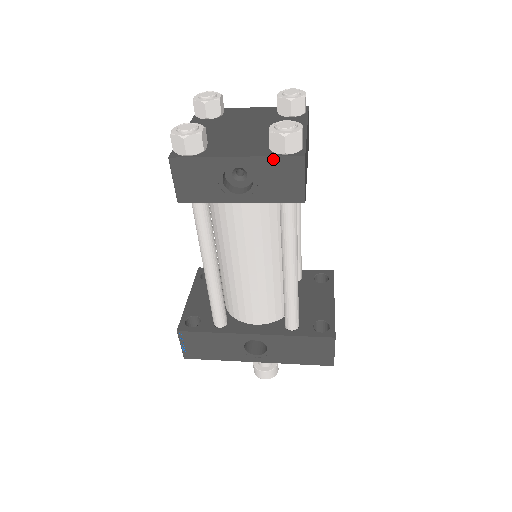
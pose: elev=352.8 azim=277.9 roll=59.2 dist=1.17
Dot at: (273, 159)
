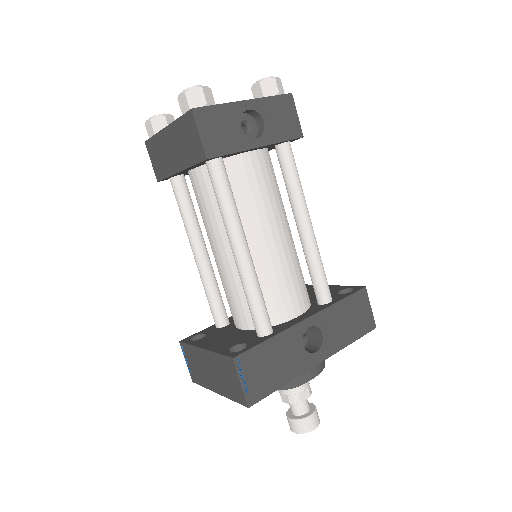
Dot at: (273, 99)
